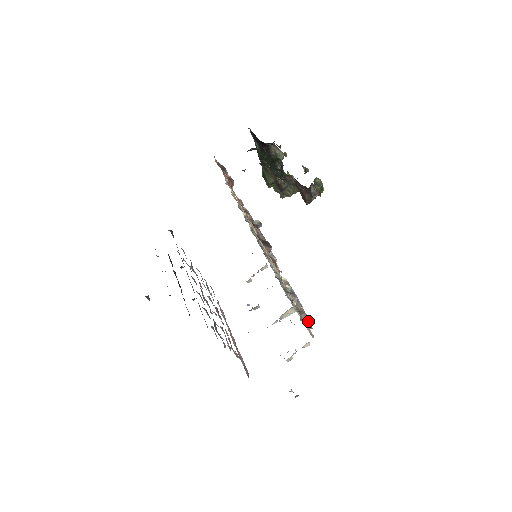
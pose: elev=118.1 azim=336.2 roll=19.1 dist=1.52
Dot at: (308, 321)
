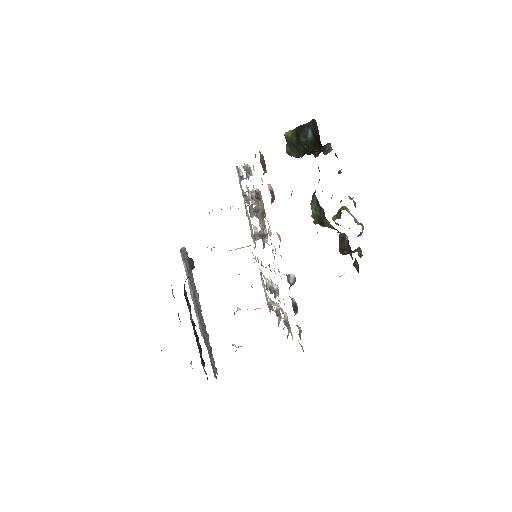
Dot at: occluded
